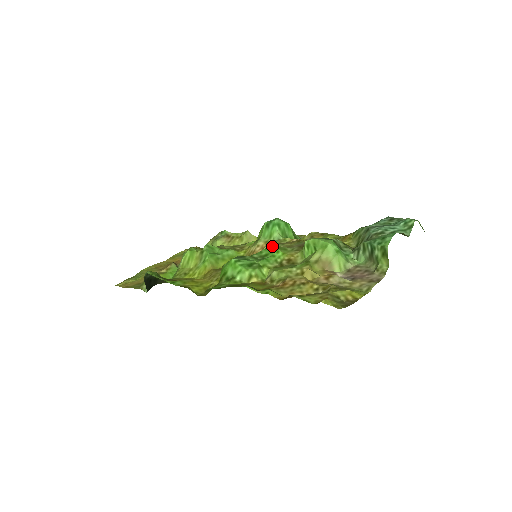
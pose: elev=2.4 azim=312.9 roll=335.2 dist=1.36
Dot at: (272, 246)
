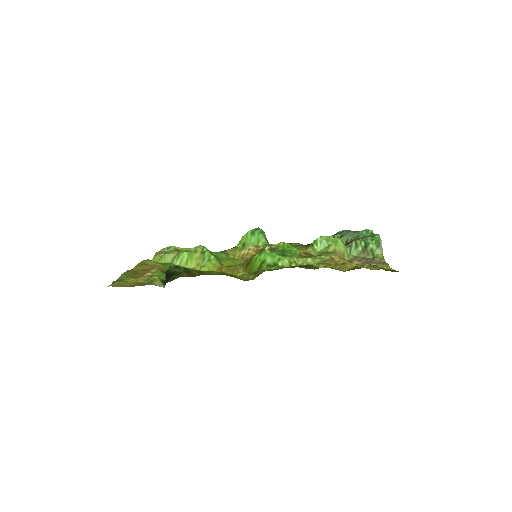
Dot at: occluded
